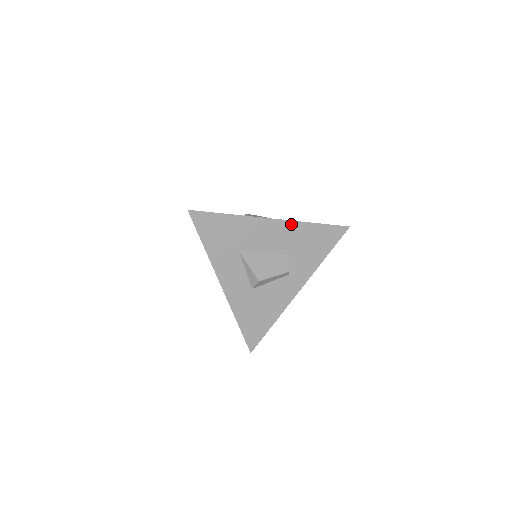
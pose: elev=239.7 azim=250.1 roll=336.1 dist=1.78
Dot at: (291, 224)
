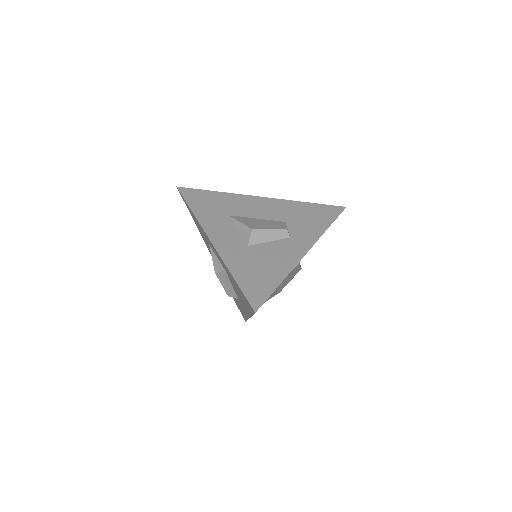
Dot at: (281, 202)
